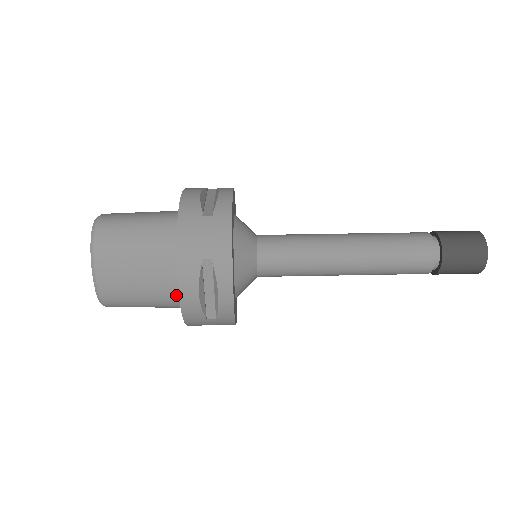
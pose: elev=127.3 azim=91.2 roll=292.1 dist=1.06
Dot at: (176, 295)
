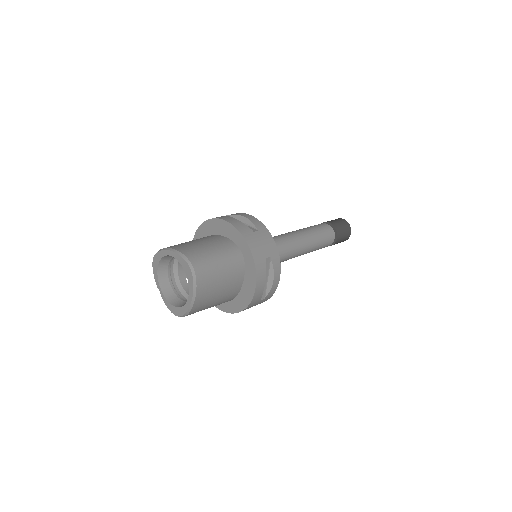
Dot at: (228, 242)
